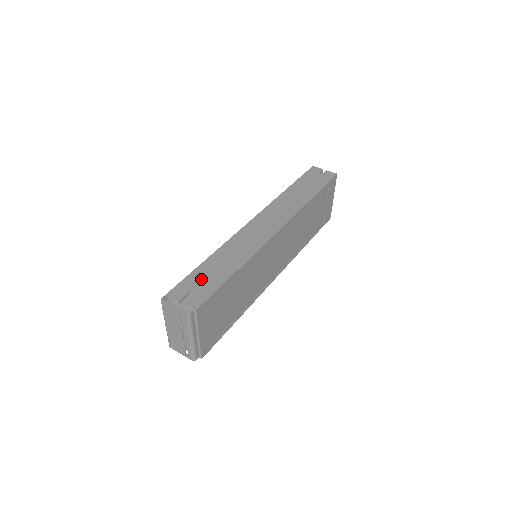
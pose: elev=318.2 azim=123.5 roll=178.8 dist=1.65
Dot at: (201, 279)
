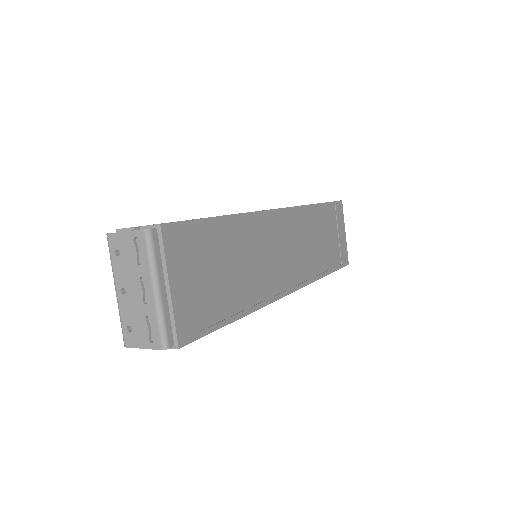
Dot at: occluded
